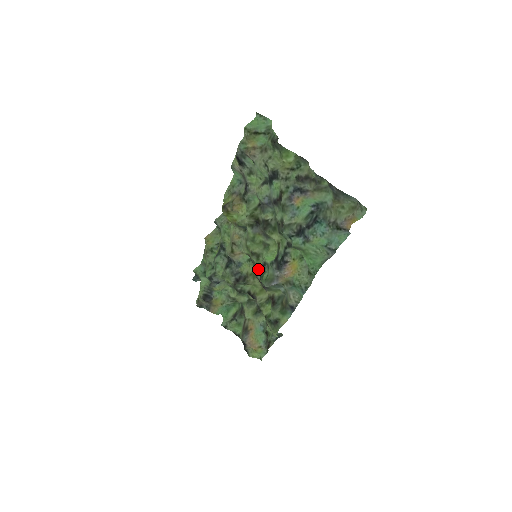
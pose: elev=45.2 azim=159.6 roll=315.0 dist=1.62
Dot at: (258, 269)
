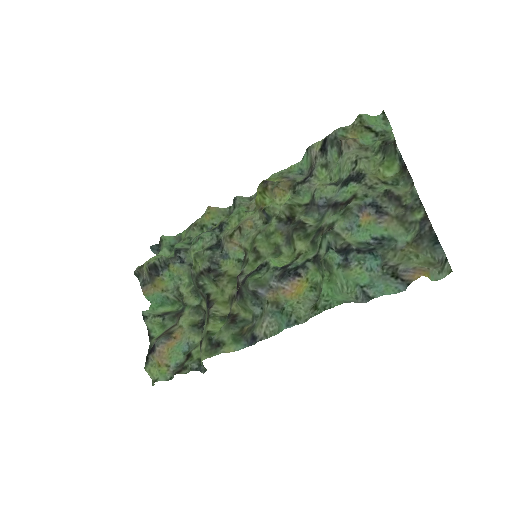
Dot at: (247, 271)
